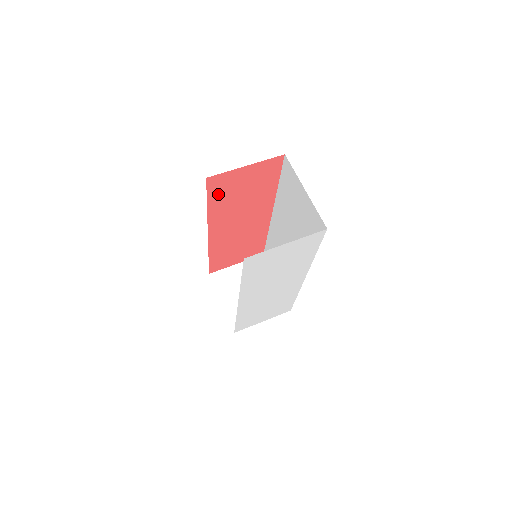
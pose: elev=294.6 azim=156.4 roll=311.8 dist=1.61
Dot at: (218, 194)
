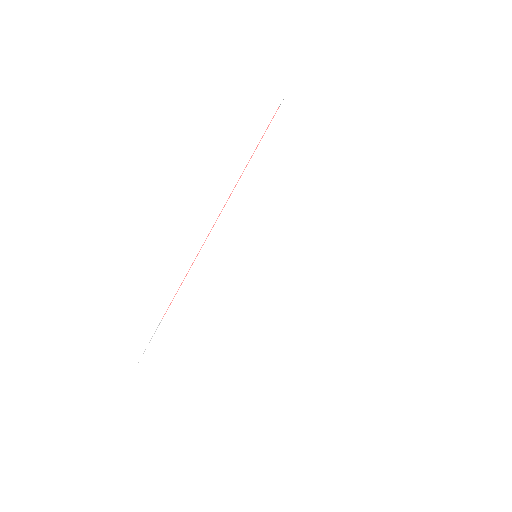
Dot at: occluded
